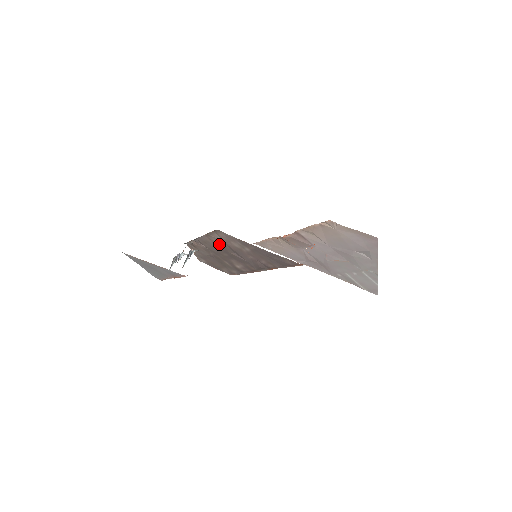
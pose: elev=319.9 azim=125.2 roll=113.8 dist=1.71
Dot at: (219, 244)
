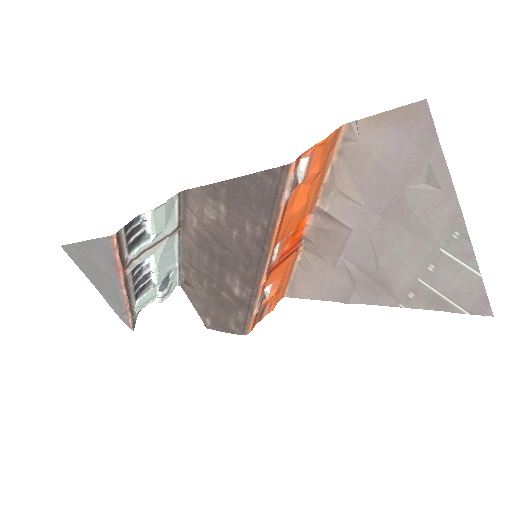
Dot at: (200, 239)
